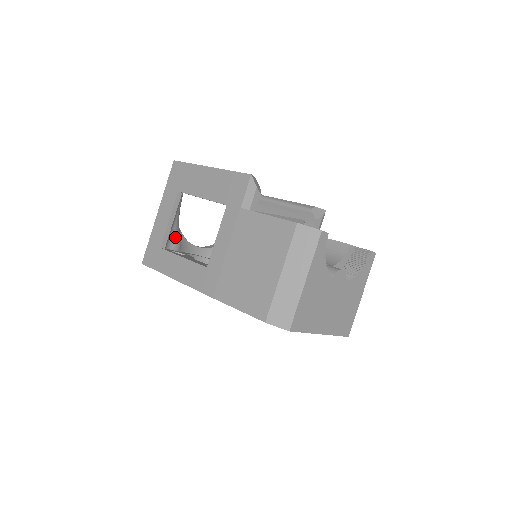
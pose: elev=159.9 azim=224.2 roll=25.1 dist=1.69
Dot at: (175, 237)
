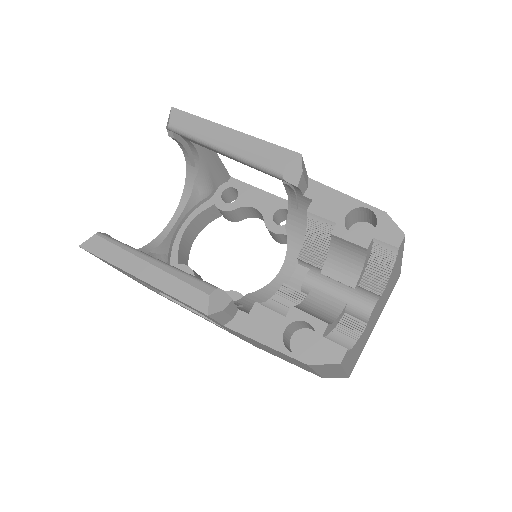
Dot at: occluded
